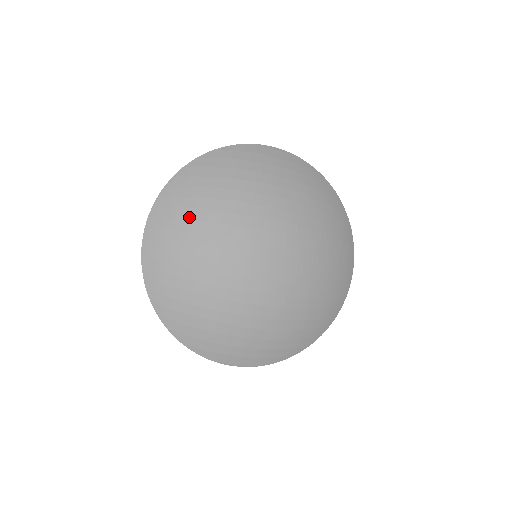
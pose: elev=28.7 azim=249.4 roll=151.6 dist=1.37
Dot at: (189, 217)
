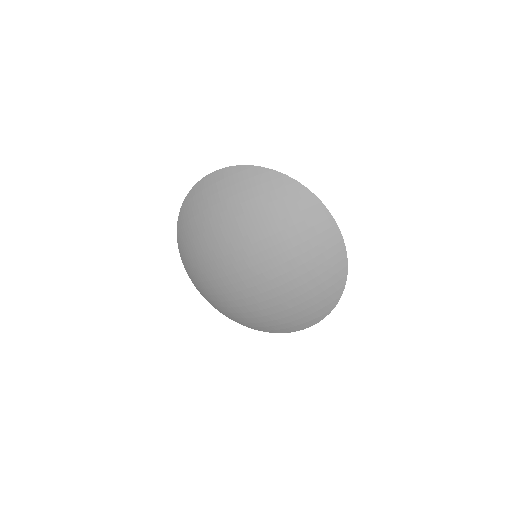
Dot at: (194, 266)
